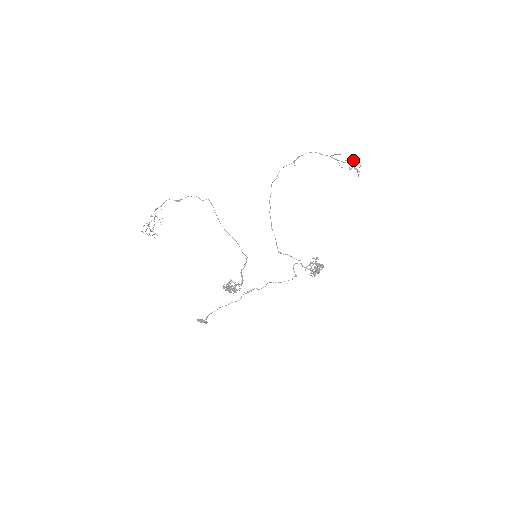
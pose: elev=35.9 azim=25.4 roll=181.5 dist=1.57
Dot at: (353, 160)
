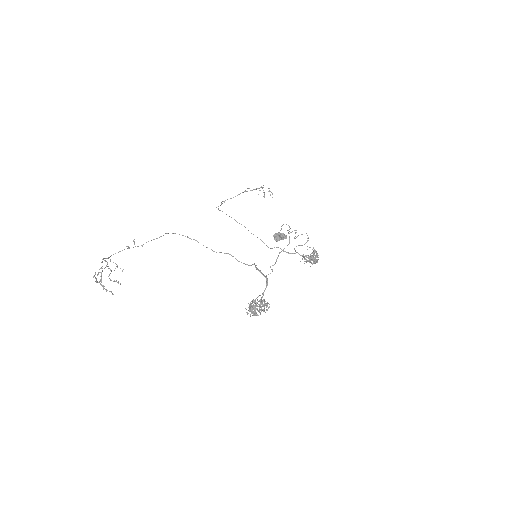
Dot at: (261, 187)
